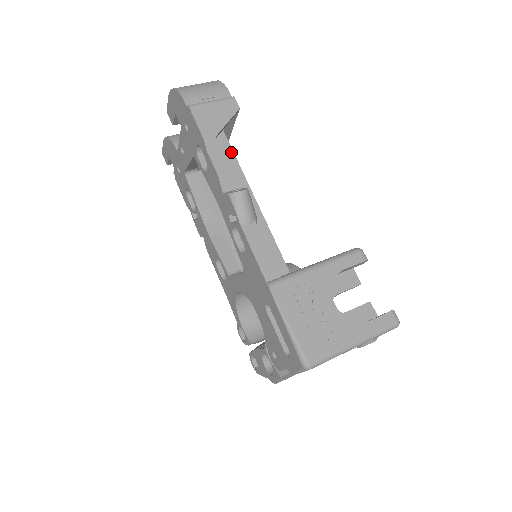
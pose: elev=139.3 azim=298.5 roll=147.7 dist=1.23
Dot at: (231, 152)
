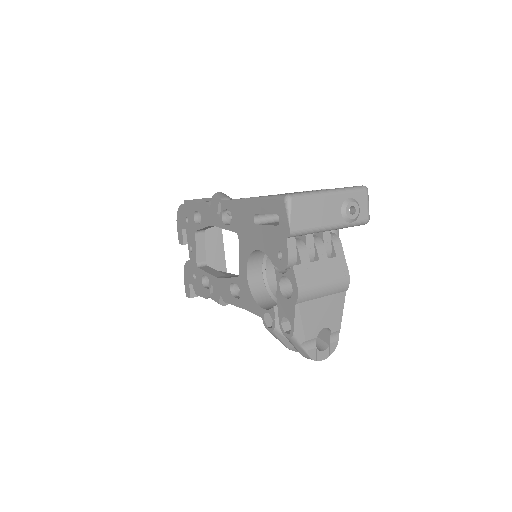
Dot at: occluded
